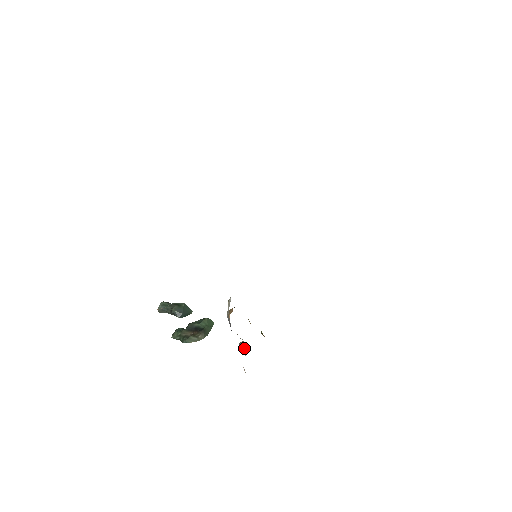
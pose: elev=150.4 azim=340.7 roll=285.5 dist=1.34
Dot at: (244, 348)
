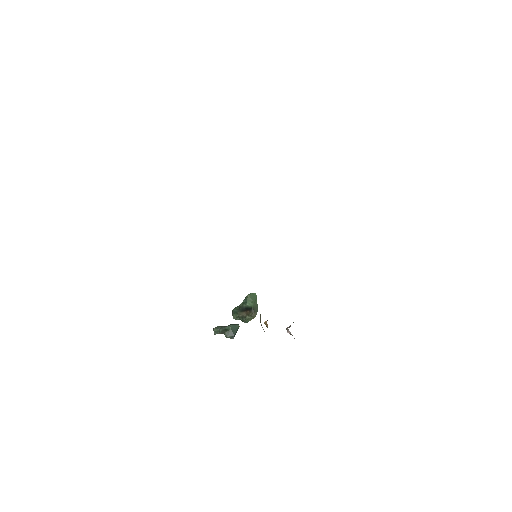
Dot at: (292, 335)
